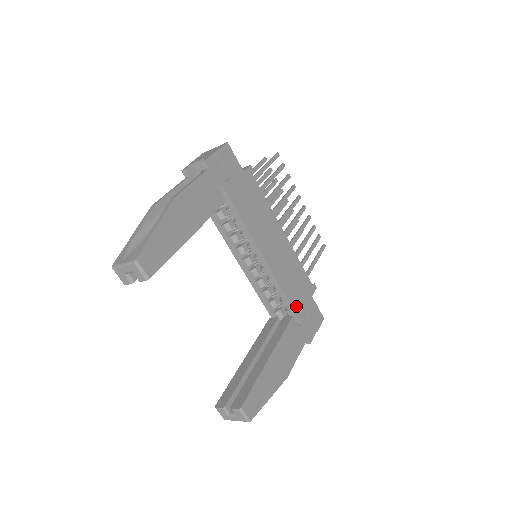
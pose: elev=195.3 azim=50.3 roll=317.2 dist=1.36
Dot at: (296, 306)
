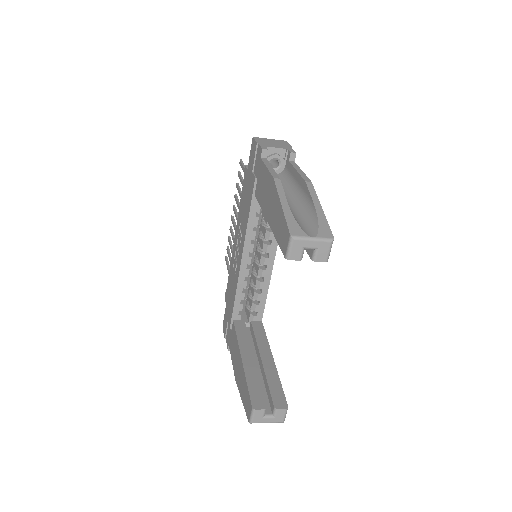
Dot at: occluded
